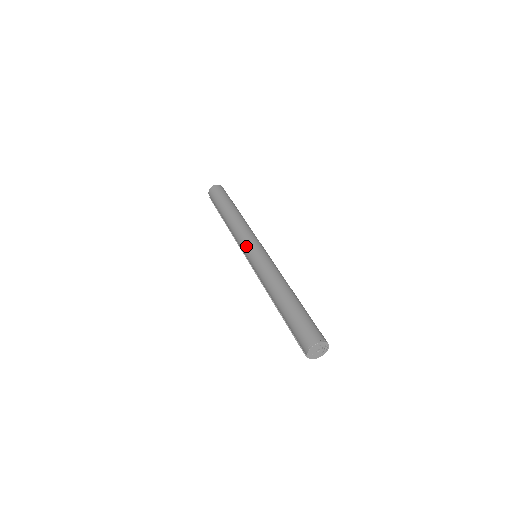
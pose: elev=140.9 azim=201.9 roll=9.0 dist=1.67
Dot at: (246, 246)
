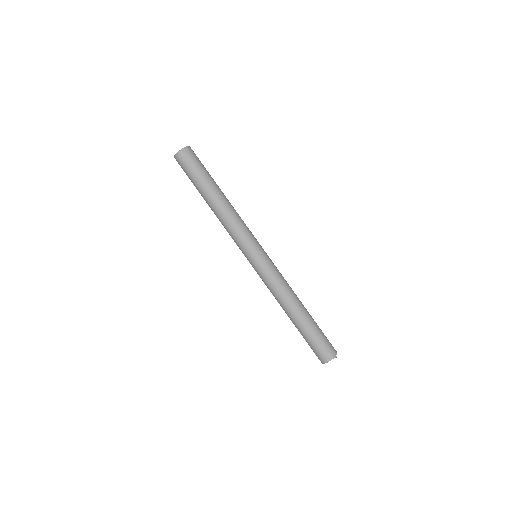
Dot at: (246, 253)
